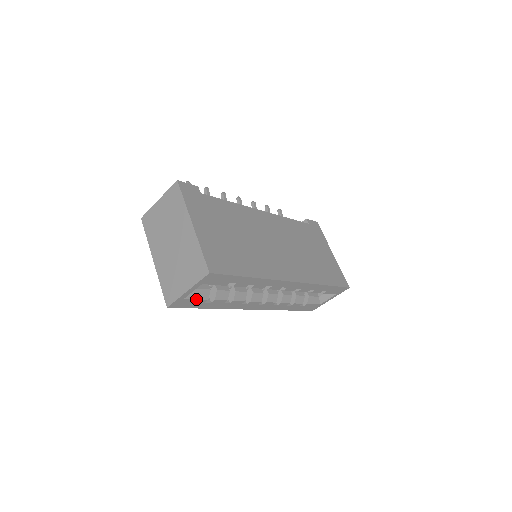
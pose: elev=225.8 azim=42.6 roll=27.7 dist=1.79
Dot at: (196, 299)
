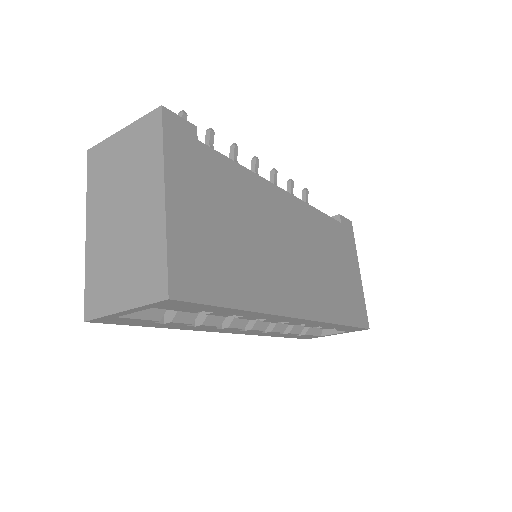
Dot at: (139, 319)
